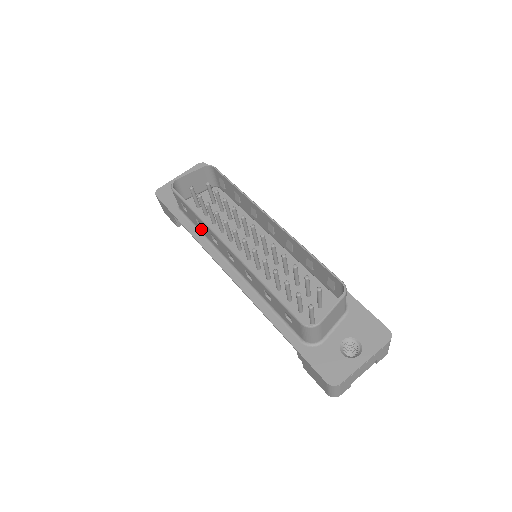
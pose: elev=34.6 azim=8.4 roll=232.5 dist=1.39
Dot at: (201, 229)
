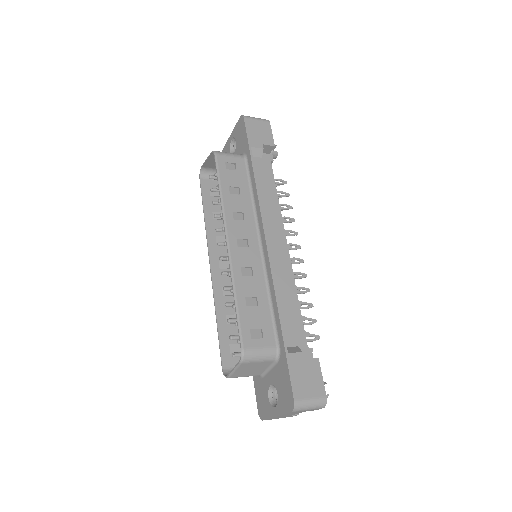
Dot at: occluded
